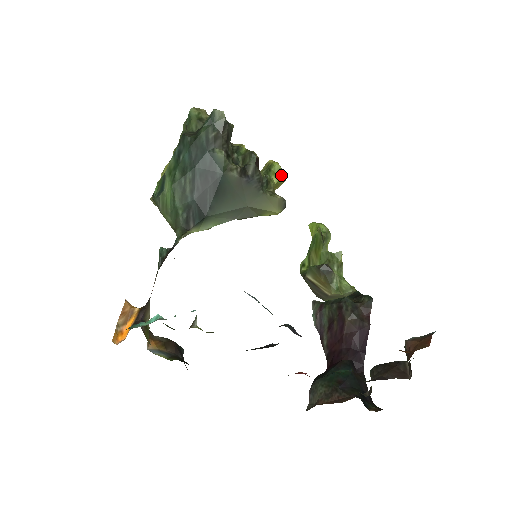
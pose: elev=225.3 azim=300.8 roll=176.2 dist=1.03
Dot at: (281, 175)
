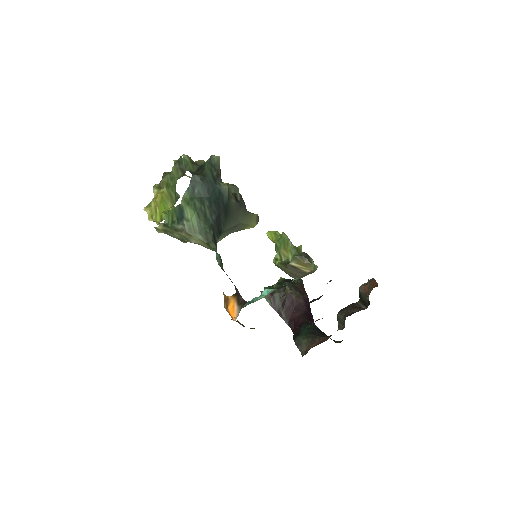
Dot at: occluded
